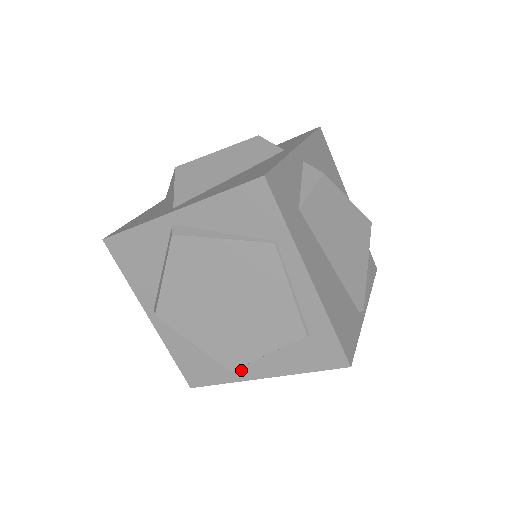
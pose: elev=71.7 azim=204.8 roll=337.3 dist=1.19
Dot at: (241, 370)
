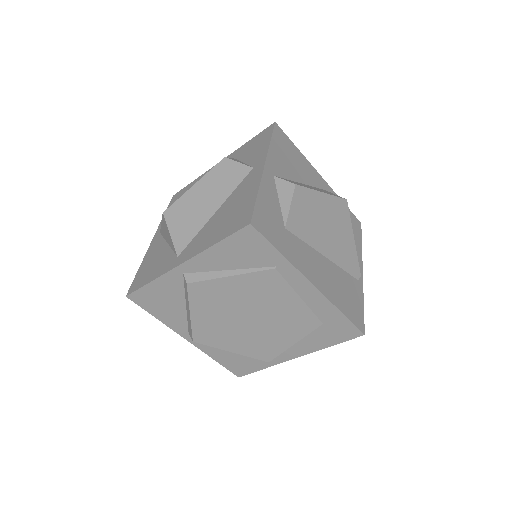
Dot at: (276, 357)
